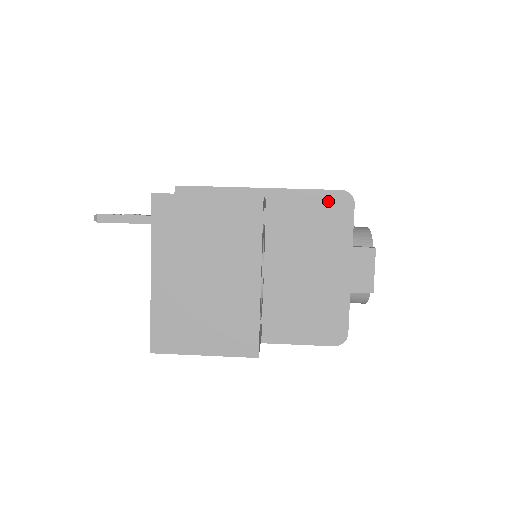
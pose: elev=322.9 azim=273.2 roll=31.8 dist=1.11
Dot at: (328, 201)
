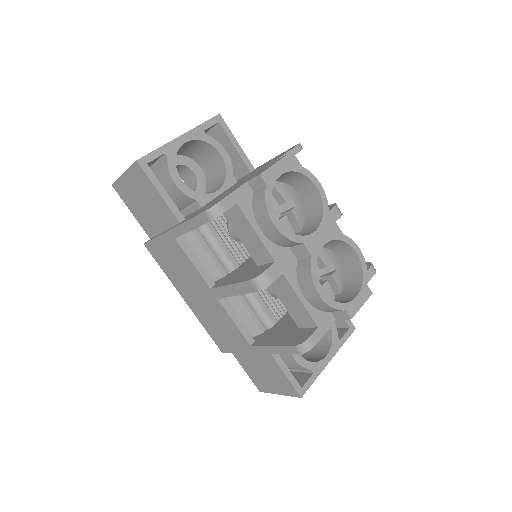
Dot at: occluded
